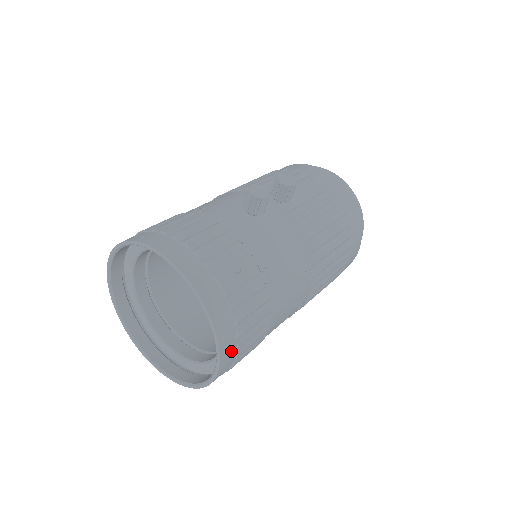
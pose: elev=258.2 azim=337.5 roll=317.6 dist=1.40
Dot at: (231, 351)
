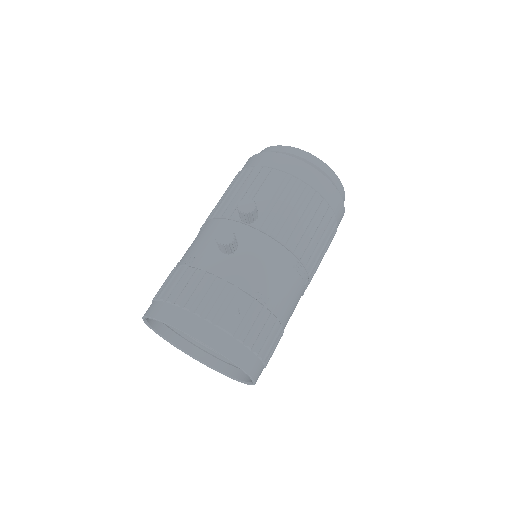
Dot at: (257, 365)
